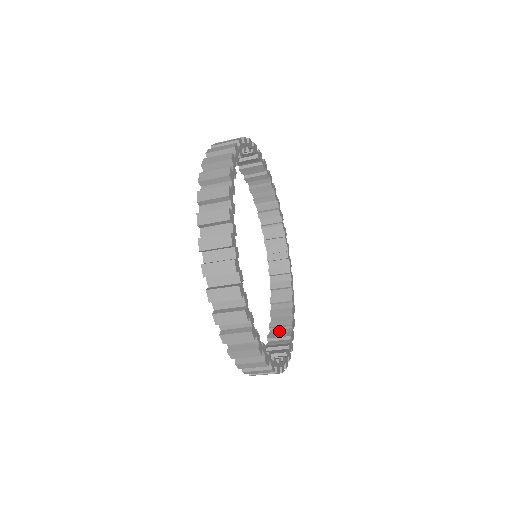
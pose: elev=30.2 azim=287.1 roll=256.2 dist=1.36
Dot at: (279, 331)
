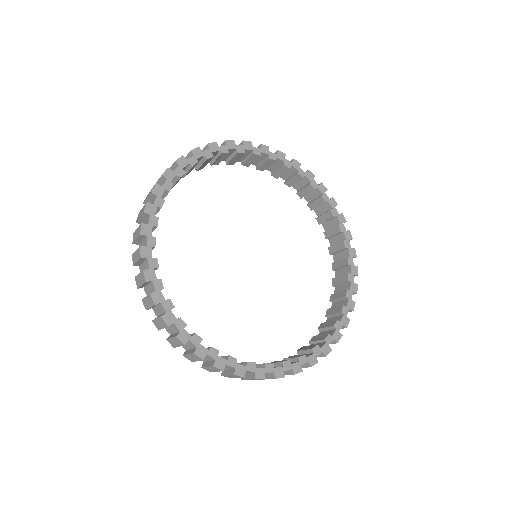
Dot at: occluded
